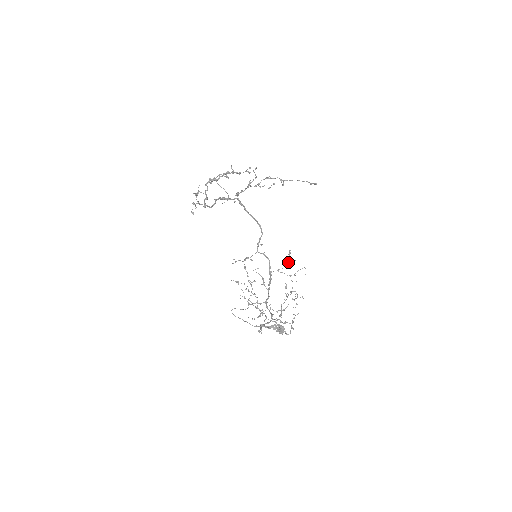
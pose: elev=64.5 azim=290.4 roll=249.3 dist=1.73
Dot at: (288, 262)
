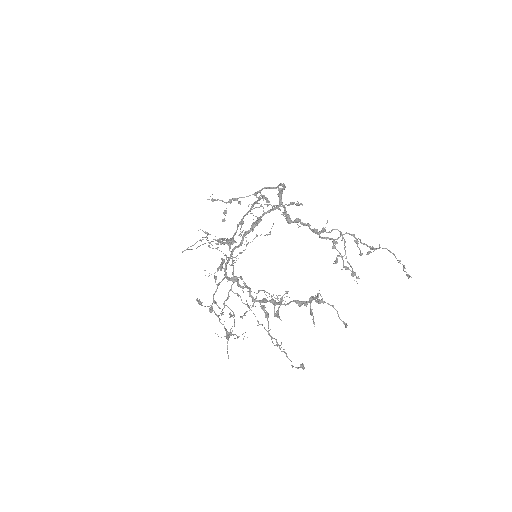
Dot at: (288, 205)
